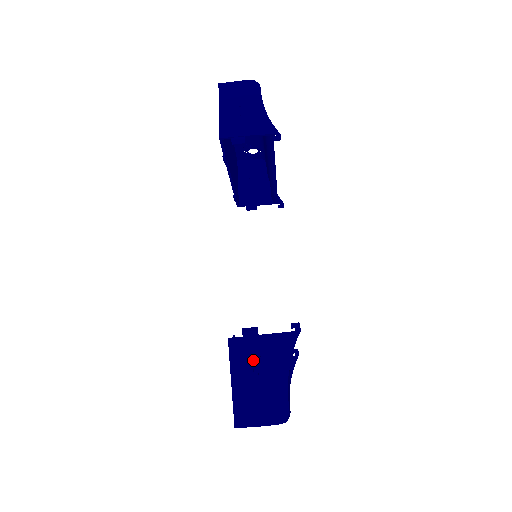
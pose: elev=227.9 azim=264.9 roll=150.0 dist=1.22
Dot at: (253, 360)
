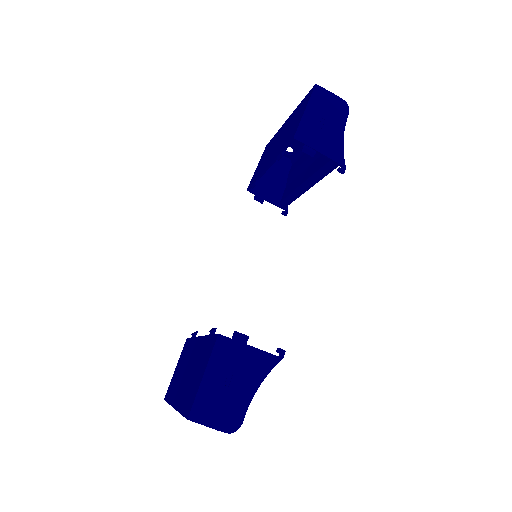
Dot at: (232, 365)
